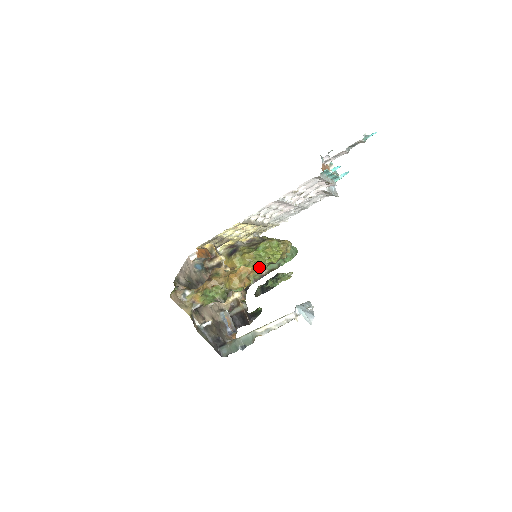
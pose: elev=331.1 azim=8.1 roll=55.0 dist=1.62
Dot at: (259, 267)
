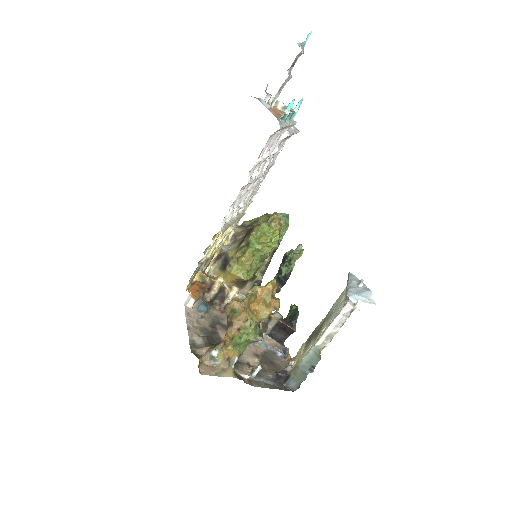
Dot at: (261, 260)
